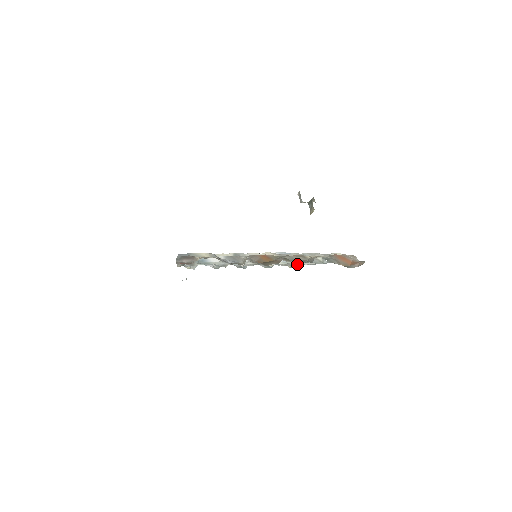
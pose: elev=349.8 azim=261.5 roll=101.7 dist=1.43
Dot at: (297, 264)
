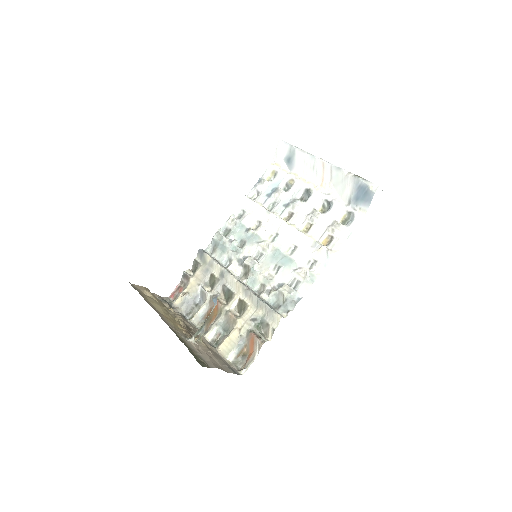
Dot at: (329, 237)
